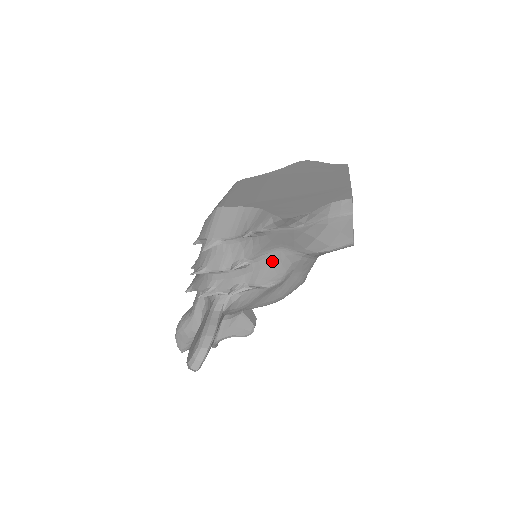
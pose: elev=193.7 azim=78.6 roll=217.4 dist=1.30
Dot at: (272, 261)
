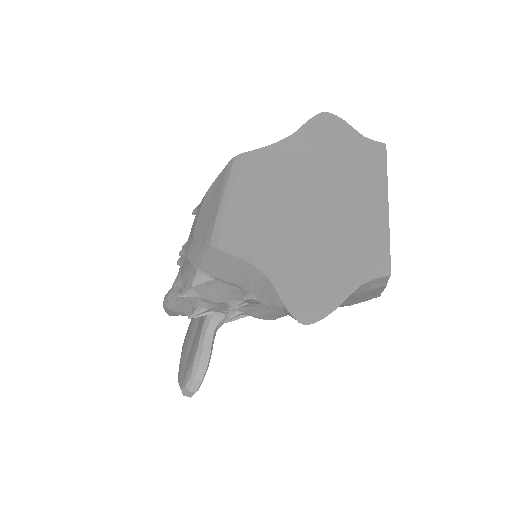
Dot at: occluded
